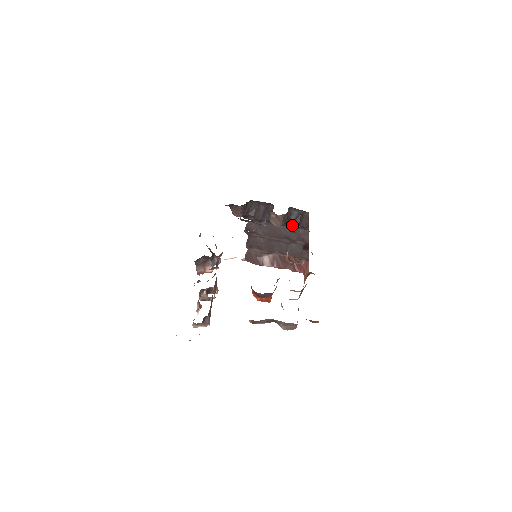
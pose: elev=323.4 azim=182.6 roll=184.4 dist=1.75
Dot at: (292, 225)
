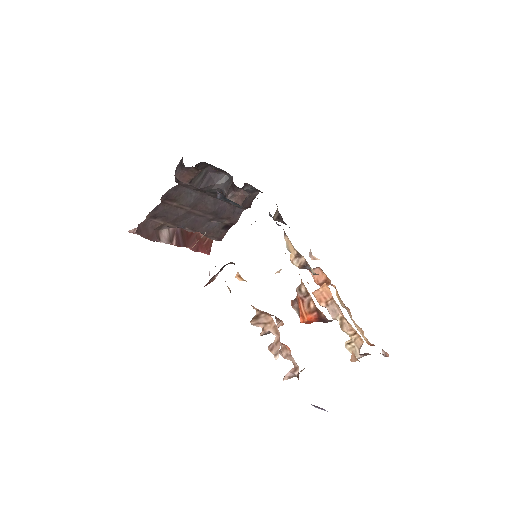
Dot at: occluded
